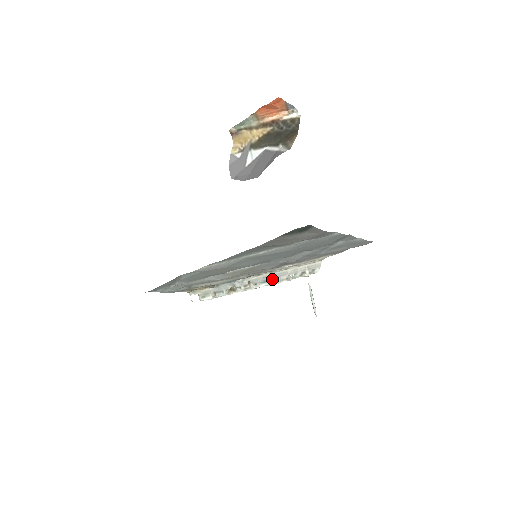
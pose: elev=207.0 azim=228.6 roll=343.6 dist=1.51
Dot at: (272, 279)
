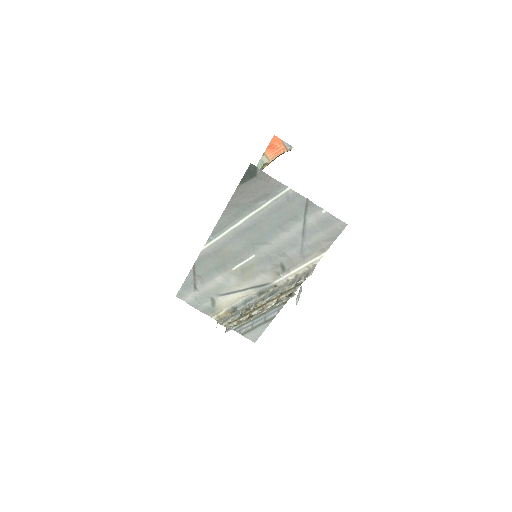
Dot at: (276, 292)
